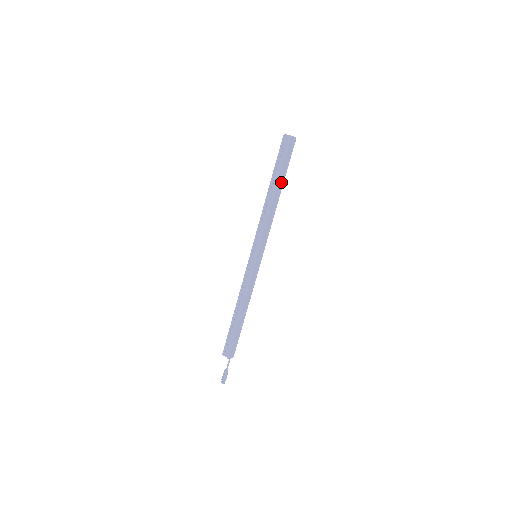
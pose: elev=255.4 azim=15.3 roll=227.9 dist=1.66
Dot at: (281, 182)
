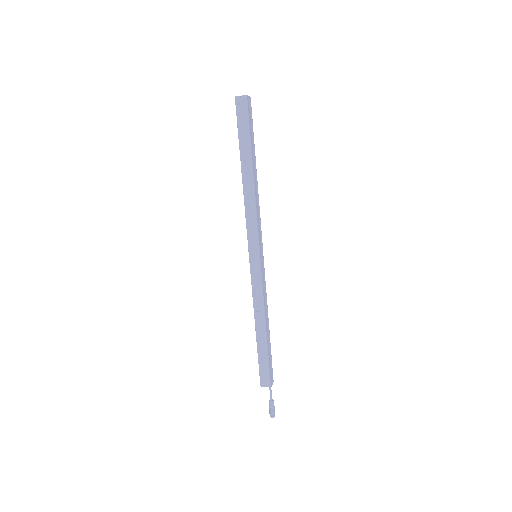
Dot at: (253, 156)
